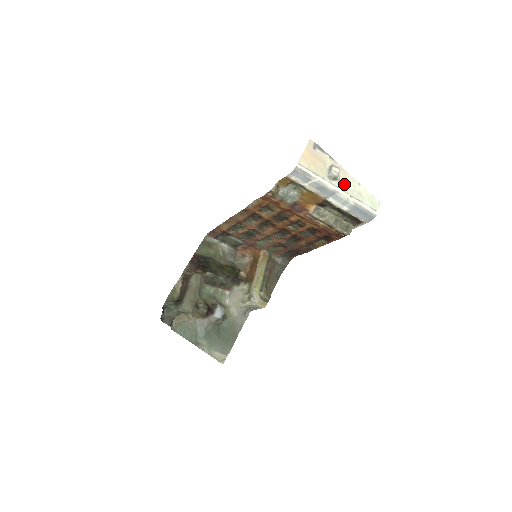
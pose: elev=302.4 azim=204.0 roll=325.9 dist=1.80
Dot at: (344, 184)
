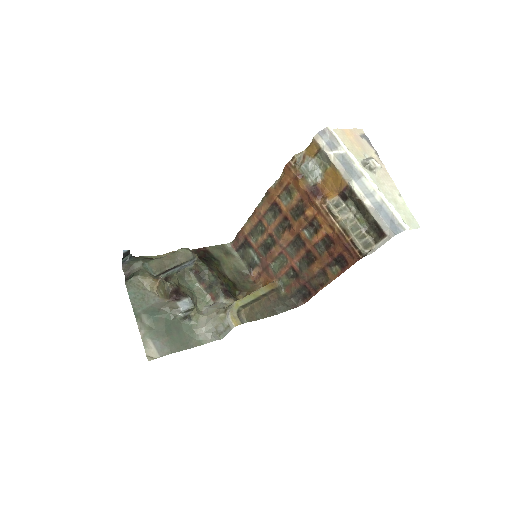
Dot at: (379, 180)
